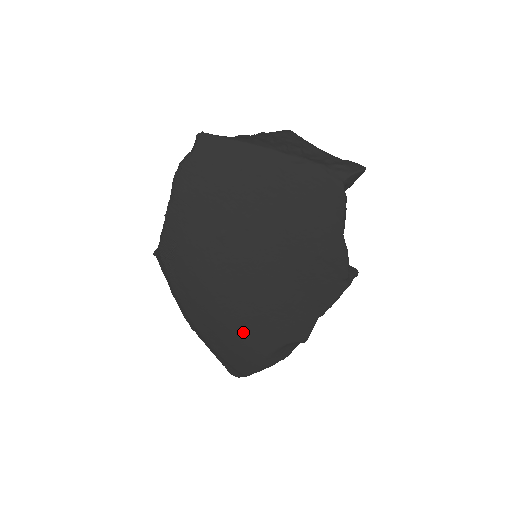
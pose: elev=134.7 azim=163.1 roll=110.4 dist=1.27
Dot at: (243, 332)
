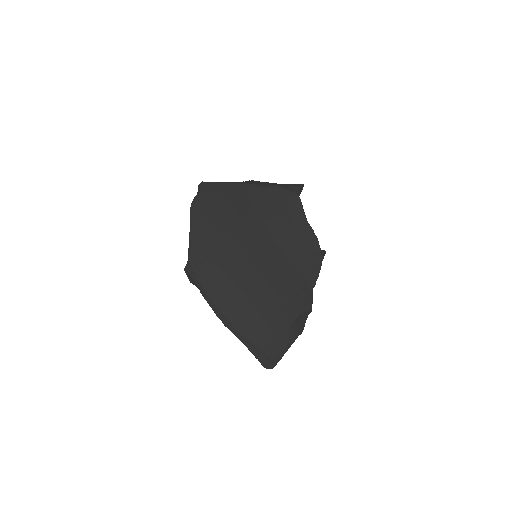
Dot at: (265, 310)
